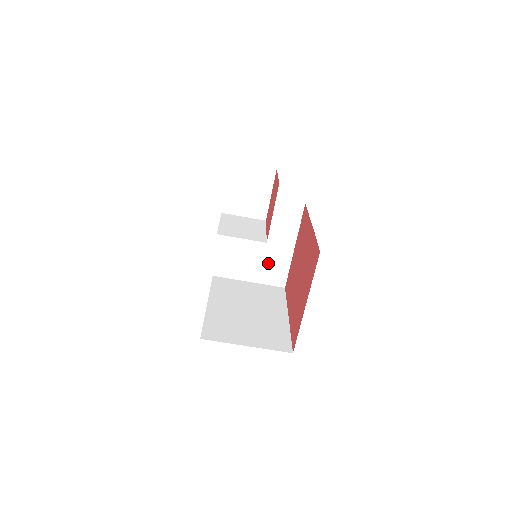
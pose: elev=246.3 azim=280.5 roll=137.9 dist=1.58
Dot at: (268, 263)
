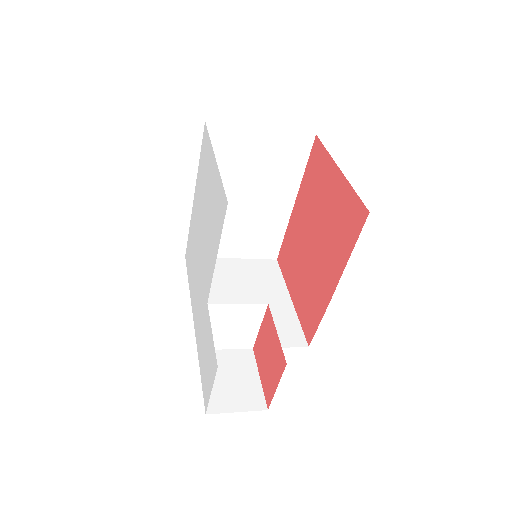
Dot at: occluded
